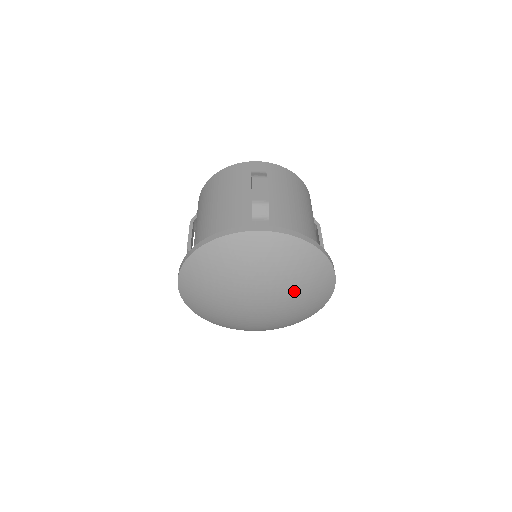
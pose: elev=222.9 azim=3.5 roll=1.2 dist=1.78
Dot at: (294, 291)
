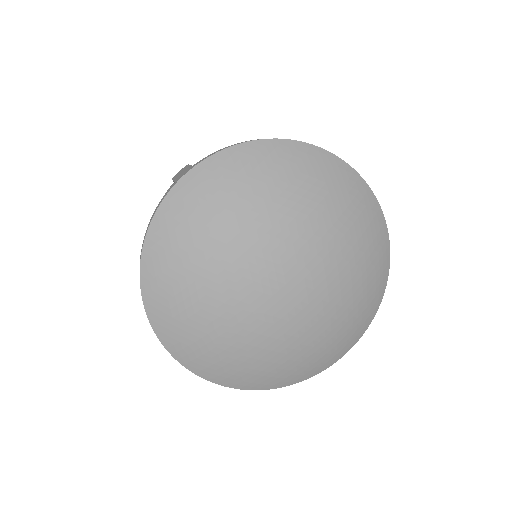
Dot at: (309, 219)
